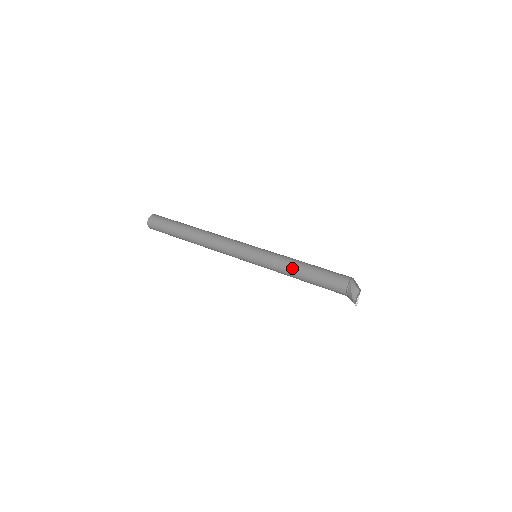
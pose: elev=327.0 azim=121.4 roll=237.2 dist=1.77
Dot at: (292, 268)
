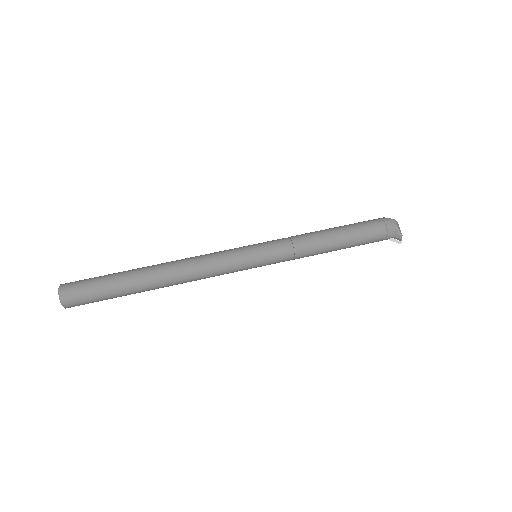
Dot at: (315, 239)
